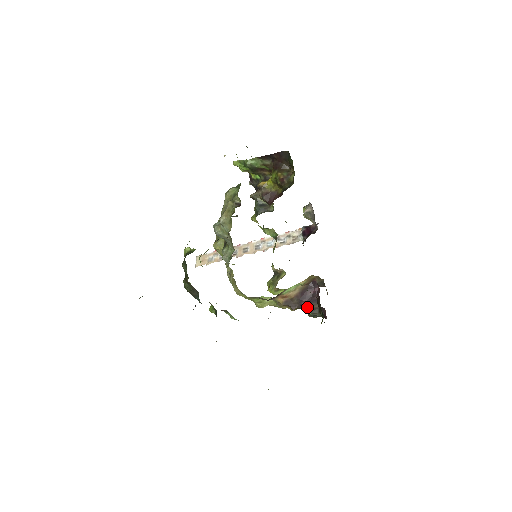
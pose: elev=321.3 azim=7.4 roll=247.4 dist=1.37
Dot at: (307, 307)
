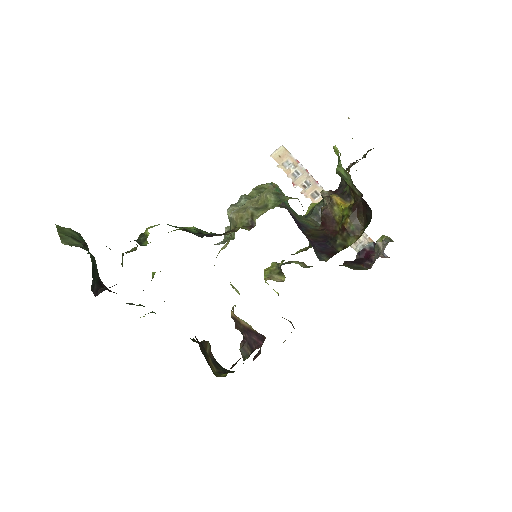
Dot at: (243, 341)
